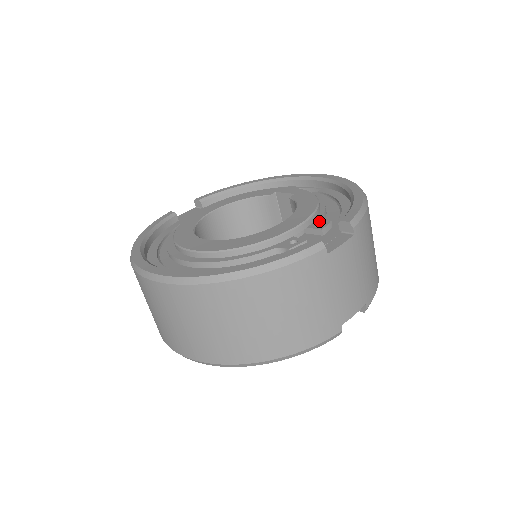
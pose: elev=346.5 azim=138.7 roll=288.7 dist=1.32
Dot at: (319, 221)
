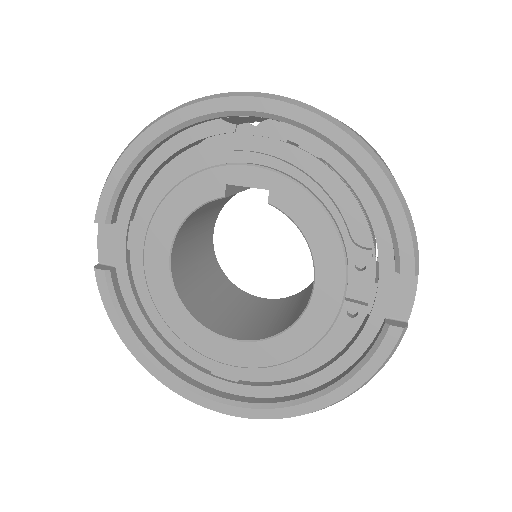
Dot at: (355, 256)
